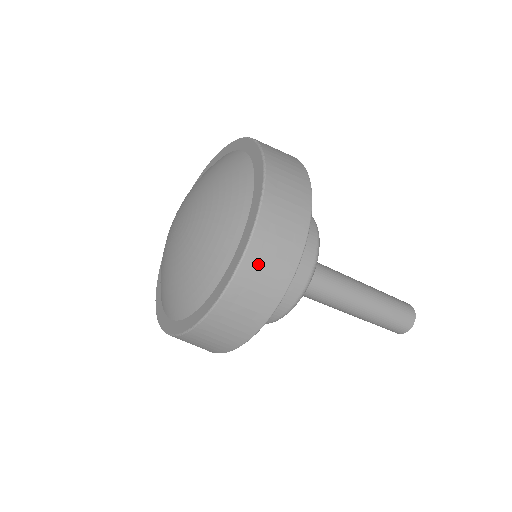
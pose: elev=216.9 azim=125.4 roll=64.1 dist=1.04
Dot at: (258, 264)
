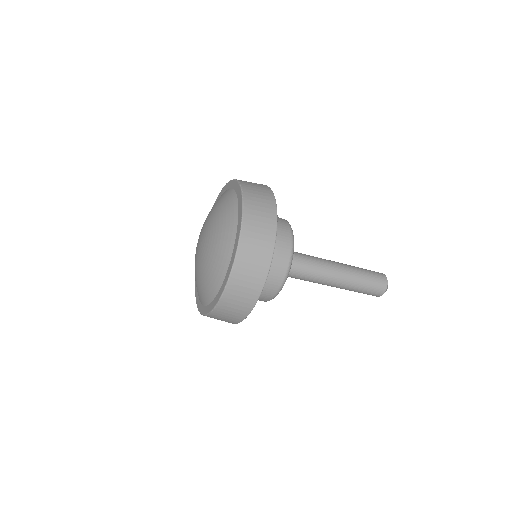
Dot at: (249, 246)
